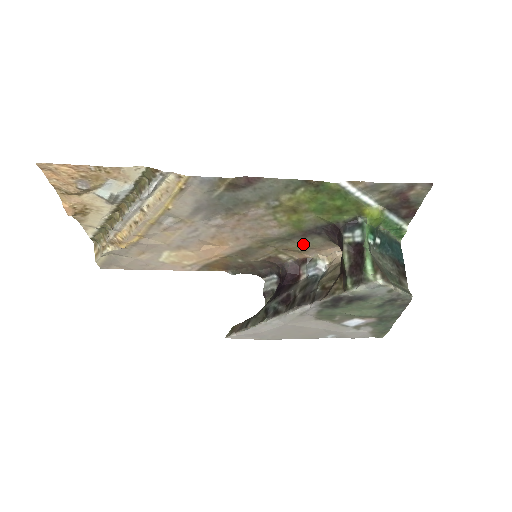
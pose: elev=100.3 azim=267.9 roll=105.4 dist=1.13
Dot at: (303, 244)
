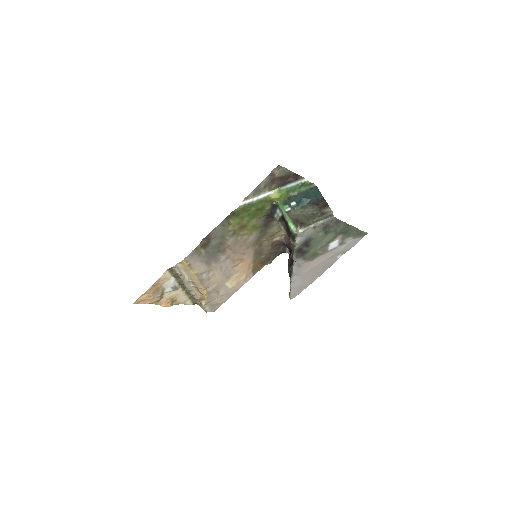
Dot at: (274, 229)
